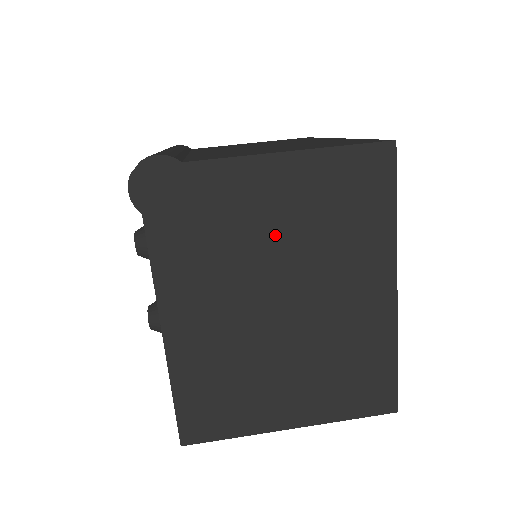
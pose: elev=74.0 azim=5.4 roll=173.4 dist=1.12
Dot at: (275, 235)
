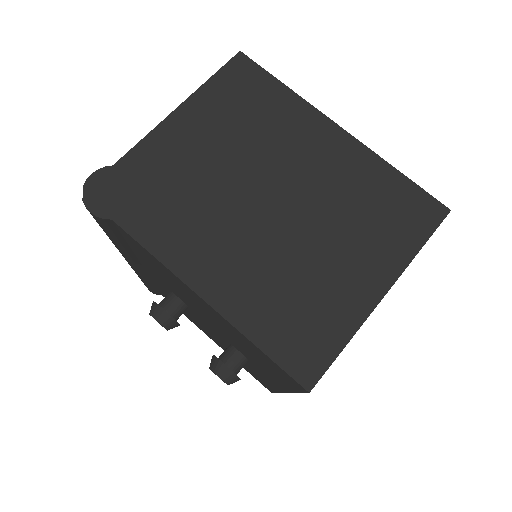
Dot at: (219, 161)
